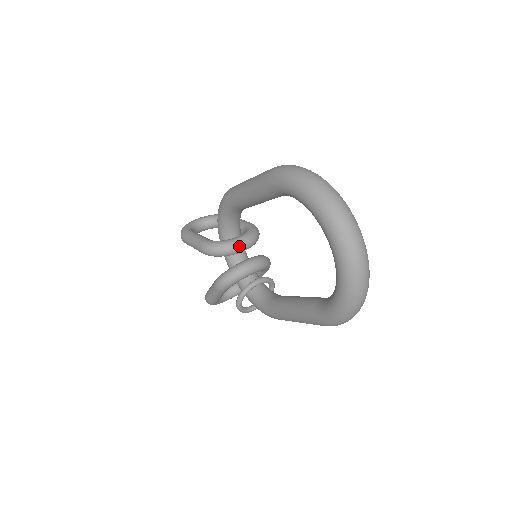
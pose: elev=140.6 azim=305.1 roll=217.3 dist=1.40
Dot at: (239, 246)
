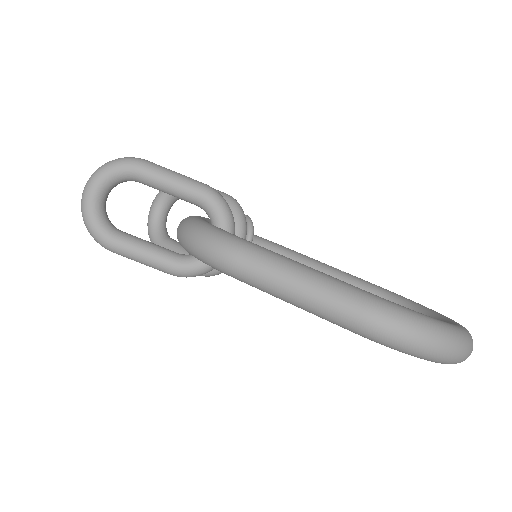
Dot at: occluded
